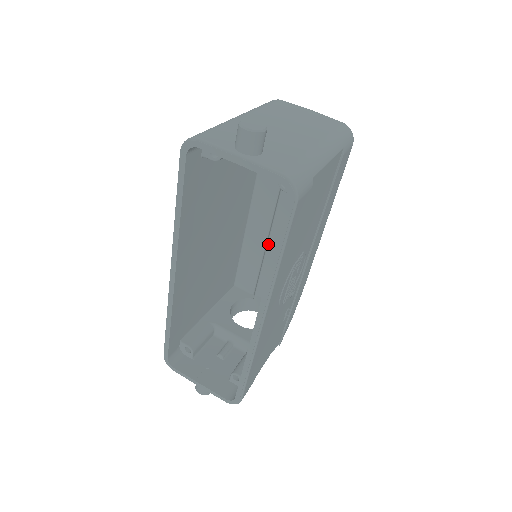
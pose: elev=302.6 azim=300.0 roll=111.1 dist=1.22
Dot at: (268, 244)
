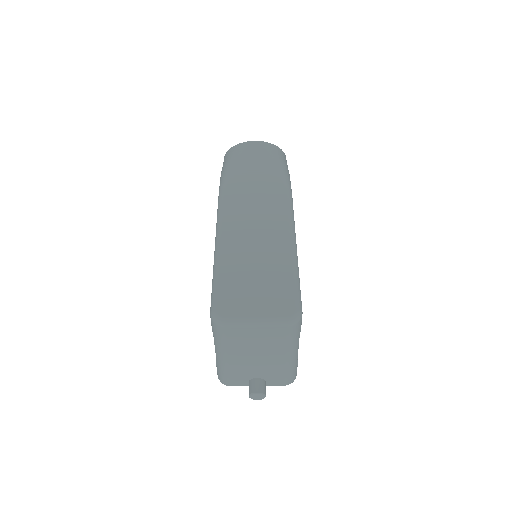
Dot at: occluded
